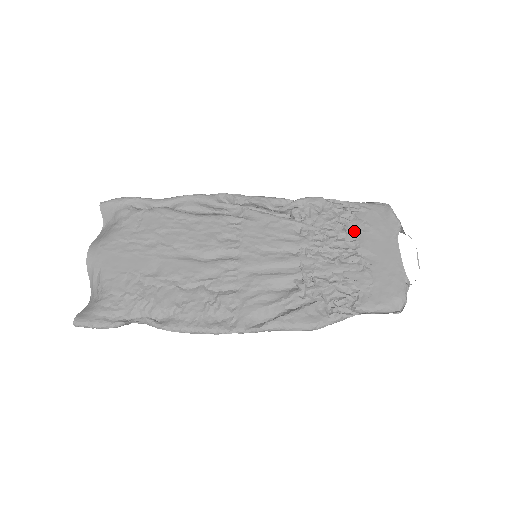
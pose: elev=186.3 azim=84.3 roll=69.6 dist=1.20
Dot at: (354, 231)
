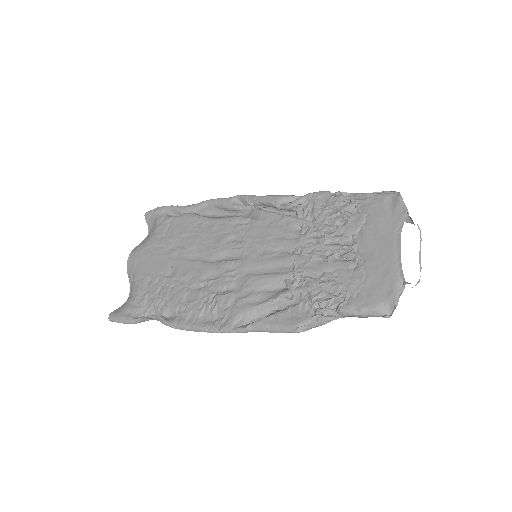
Dot at: (354, 225)
